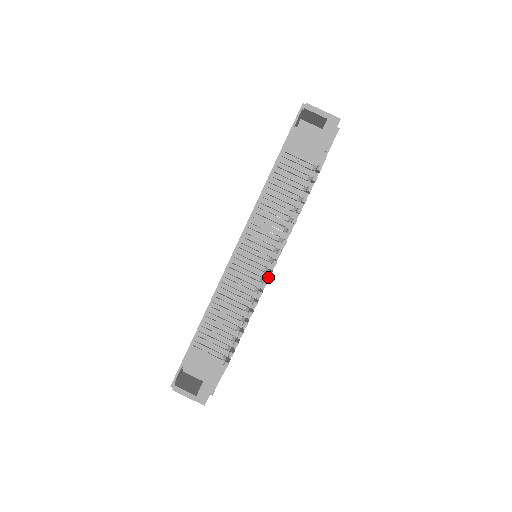
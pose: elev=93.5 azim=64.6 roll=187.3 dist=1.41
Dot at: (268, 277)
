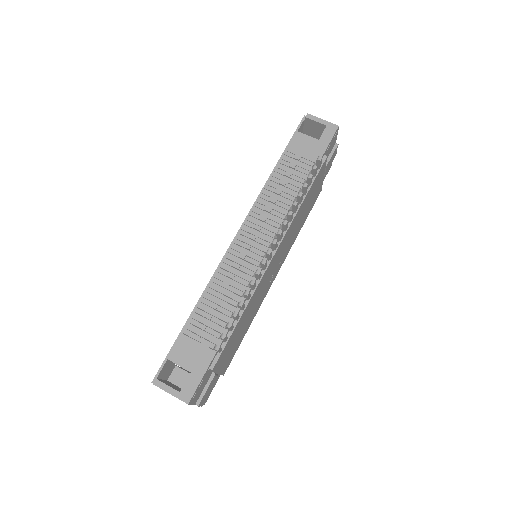
Dot at: (267, 265)
